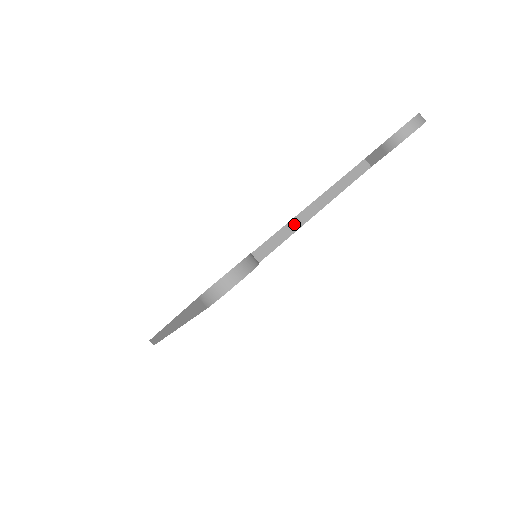
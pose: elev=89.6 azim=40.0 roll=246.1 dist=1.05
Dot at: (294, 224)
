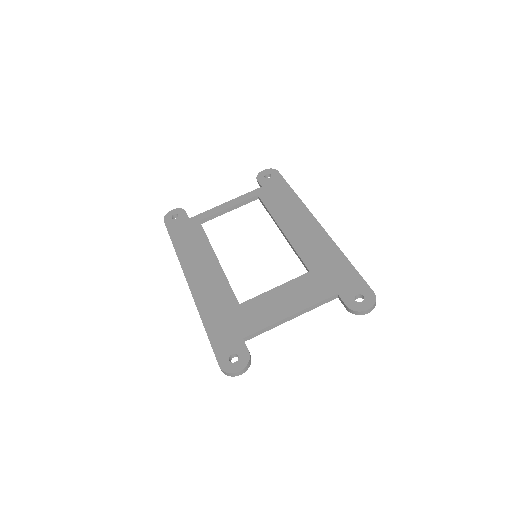
Dot at: (279, 323)
